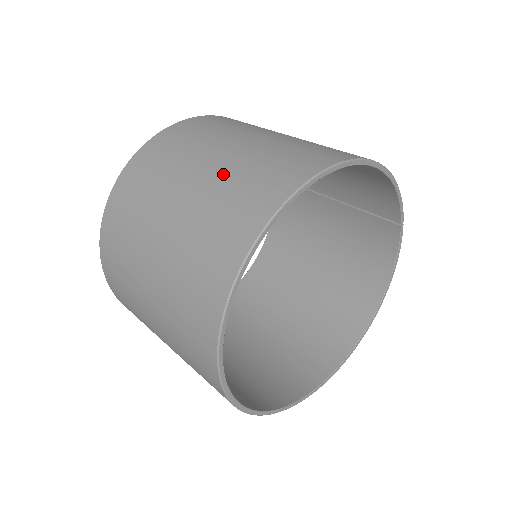
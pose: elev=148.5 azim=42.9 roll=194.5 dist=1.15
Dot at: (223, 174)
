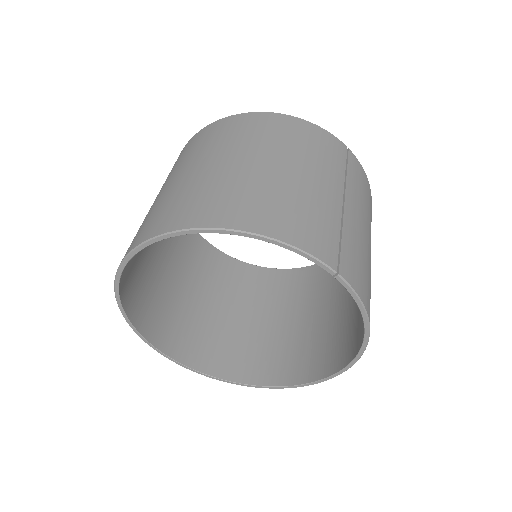
Dot at: (146, 215)
